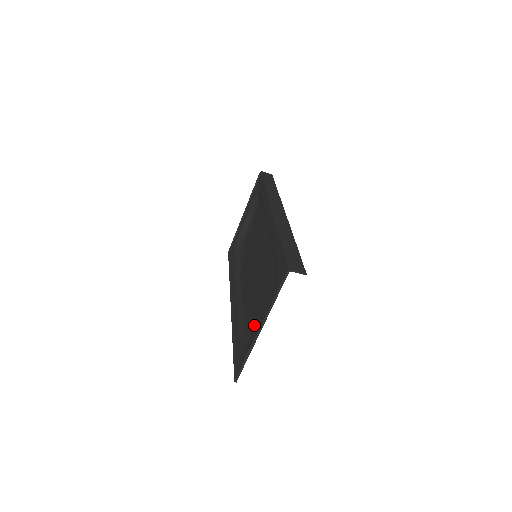
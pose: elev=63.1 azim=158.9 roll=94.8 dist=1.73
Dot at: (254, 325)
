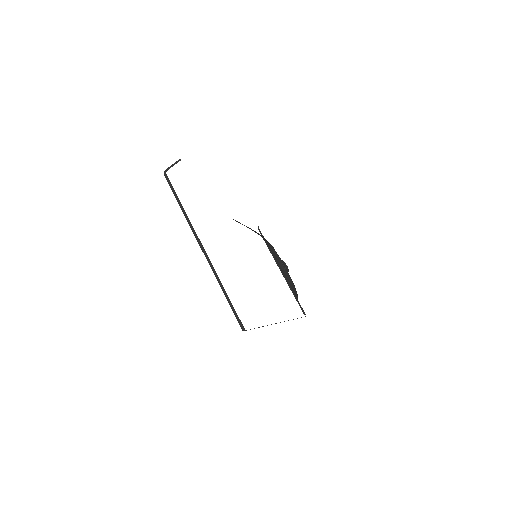
Dot at: occluded
